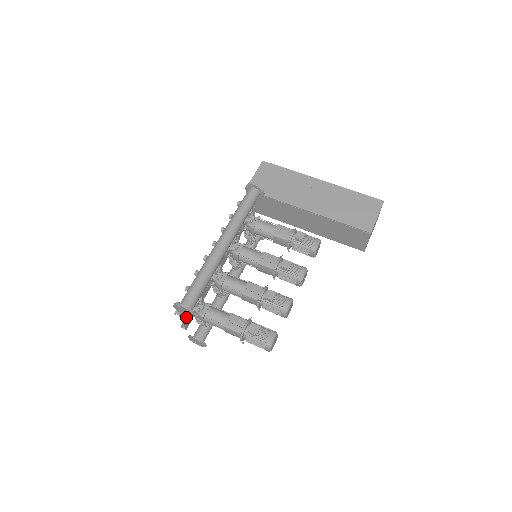
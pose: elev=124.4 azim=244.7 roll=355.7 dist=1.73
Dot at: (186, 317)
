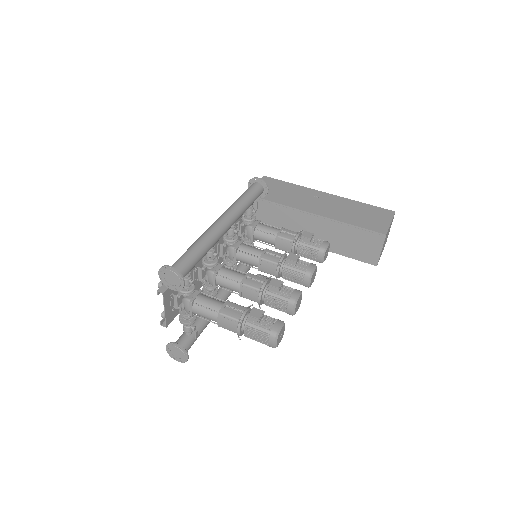
Dot at: (169, 306)
